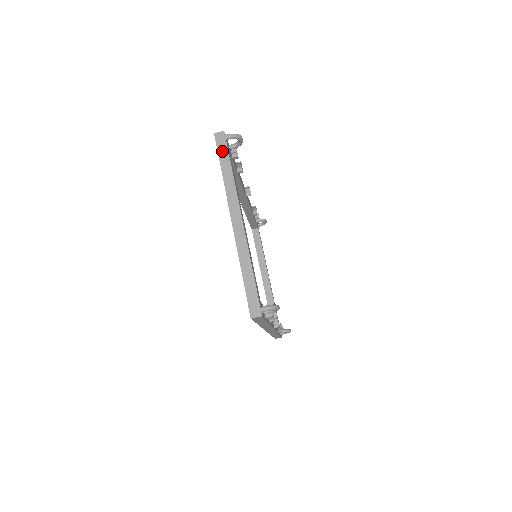
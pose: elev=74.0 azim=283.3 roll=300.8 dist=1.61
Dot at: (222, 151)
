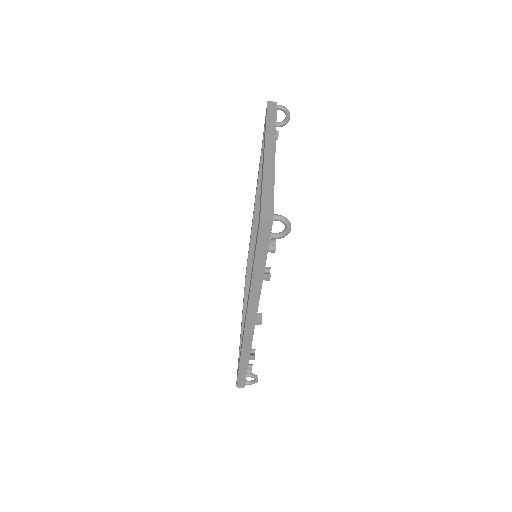
Dot at: (271, 111)
